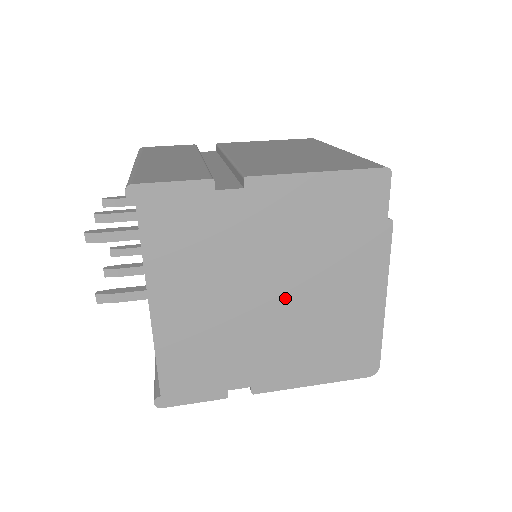
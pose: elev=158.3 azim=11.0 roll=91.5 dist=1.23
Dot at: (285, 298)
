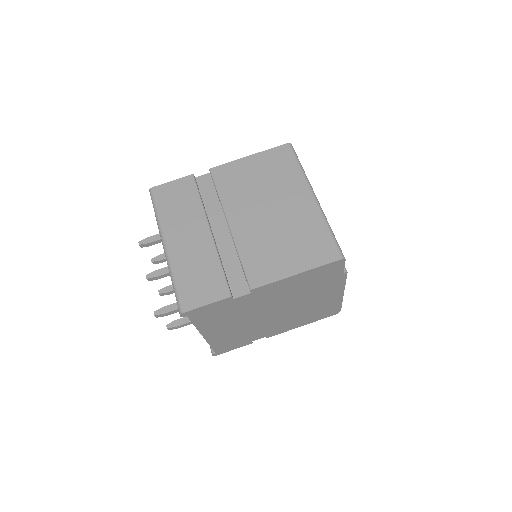
Dot at: (281, 312)
